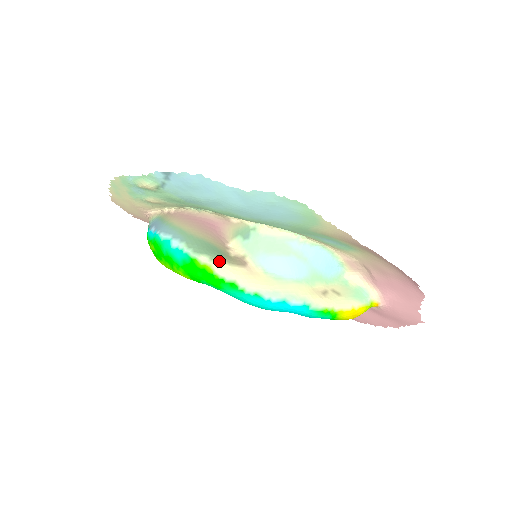
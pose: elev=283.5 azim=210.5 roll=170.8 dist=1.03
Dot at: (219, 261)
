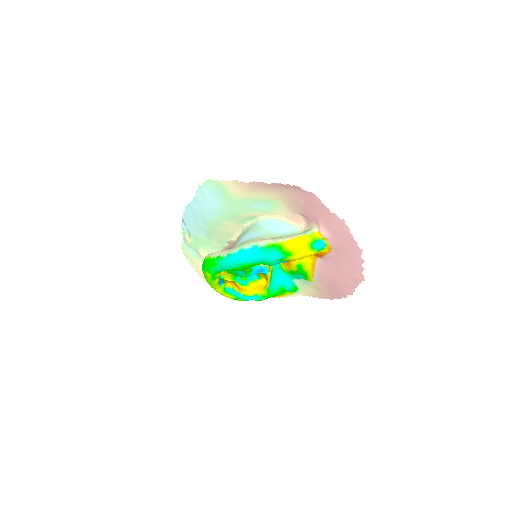
Dot at: (215, 252)
